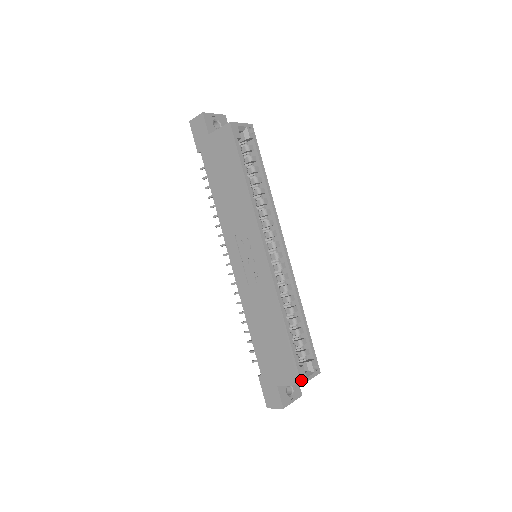
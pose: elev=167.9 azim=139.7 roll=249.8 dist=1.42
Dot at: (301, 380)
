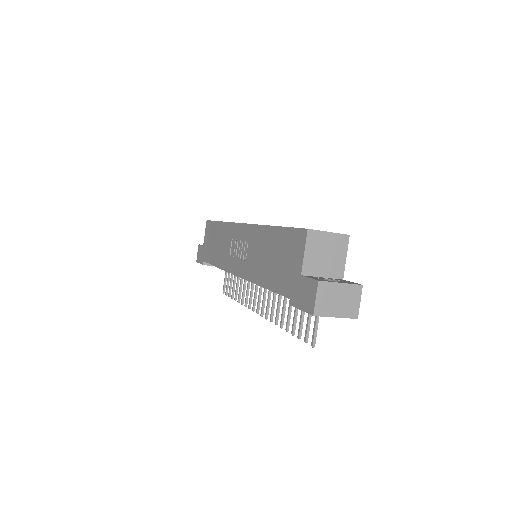
Dot at: (306, 229)
